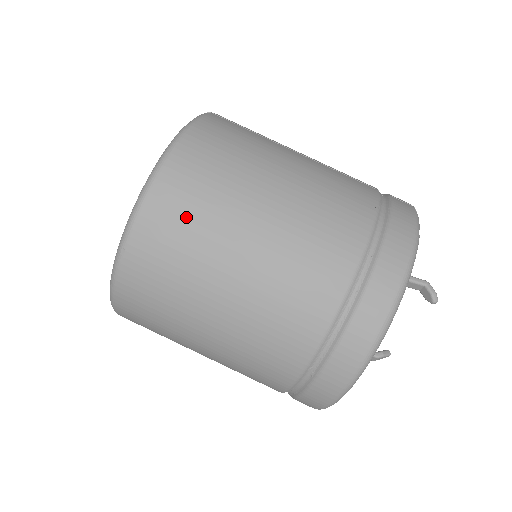
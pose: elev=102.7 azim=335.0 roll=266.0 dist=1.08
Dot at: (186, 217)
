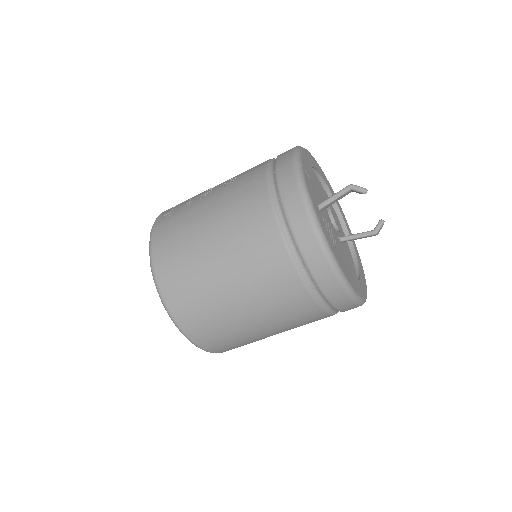
Dot at: (198, 312)
